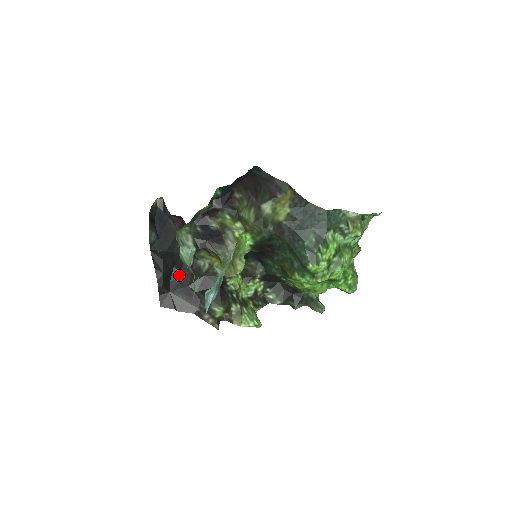
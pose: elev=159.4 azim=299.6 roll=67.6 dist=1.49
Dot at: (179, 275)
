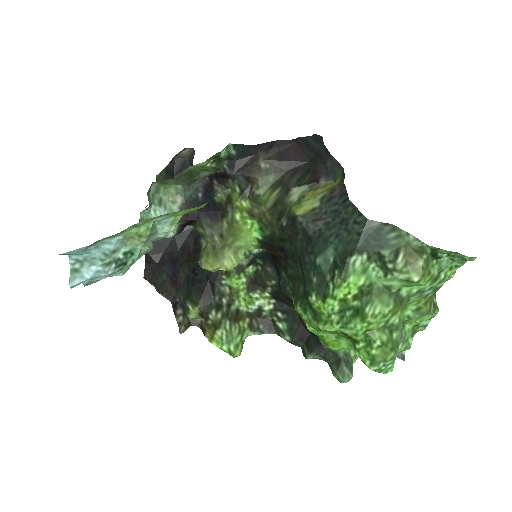
Dot at: (176, 249)
